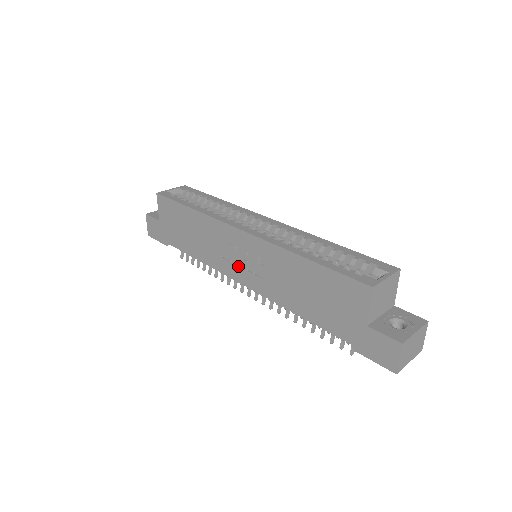
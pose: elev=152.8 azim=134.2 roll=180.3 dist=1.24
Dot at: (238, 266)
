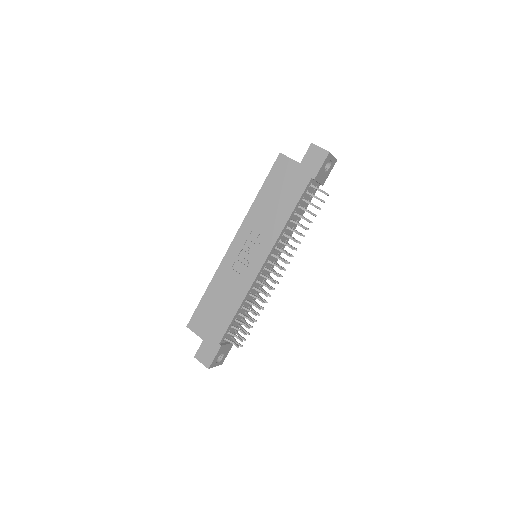
Dot at: (251, 260)
